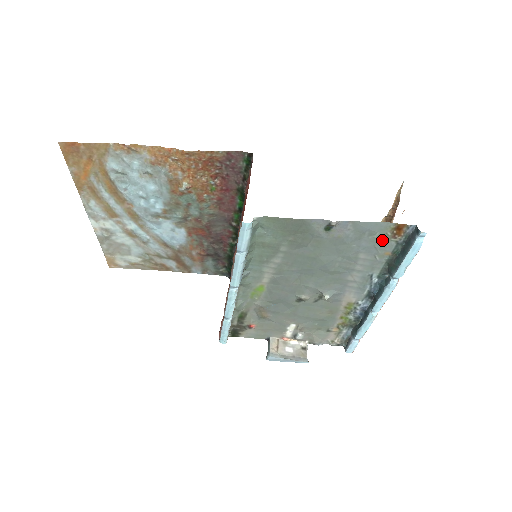
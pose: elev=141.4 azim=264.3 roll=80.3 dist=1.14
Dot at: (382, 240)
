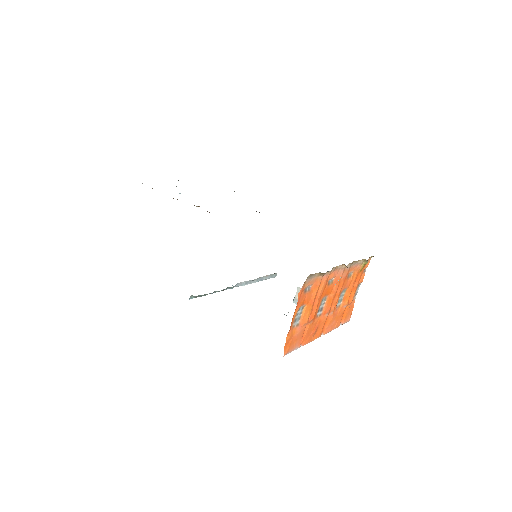
Dot at: occluded
